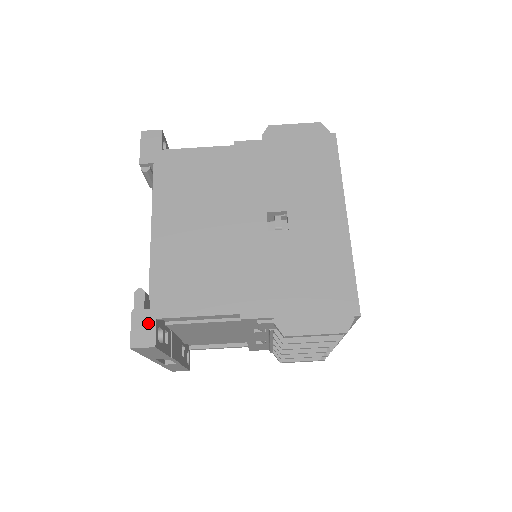
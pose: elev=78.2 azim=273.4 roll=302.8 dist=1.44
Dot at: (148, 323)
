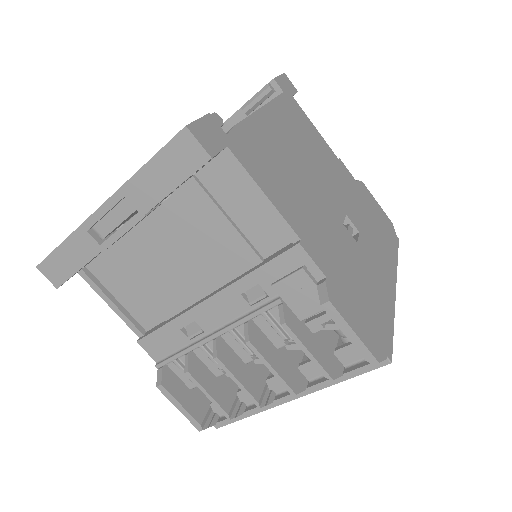
Dot at: (218, 138)
